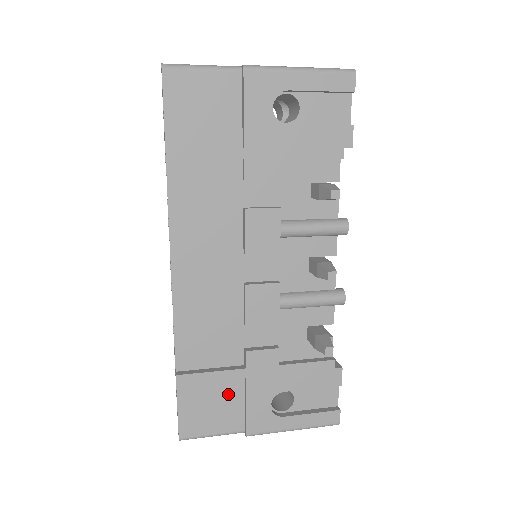
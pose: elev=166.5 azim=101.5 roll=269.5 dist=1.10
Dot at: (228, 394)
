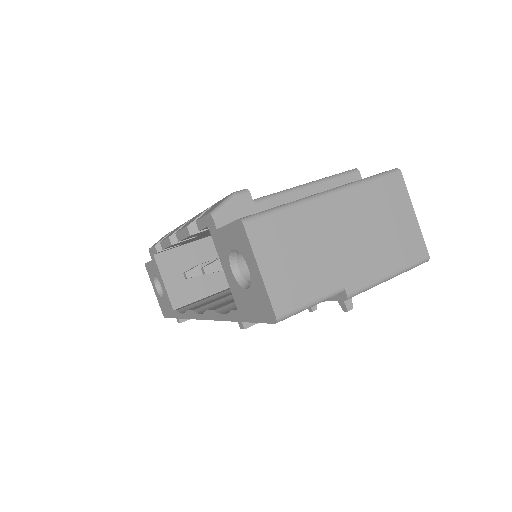
Dot at: occluded
